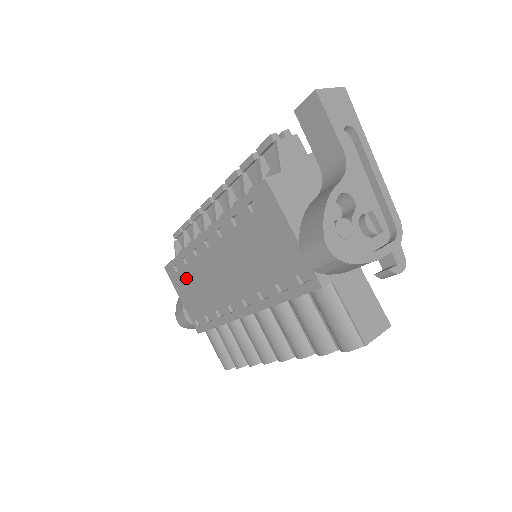
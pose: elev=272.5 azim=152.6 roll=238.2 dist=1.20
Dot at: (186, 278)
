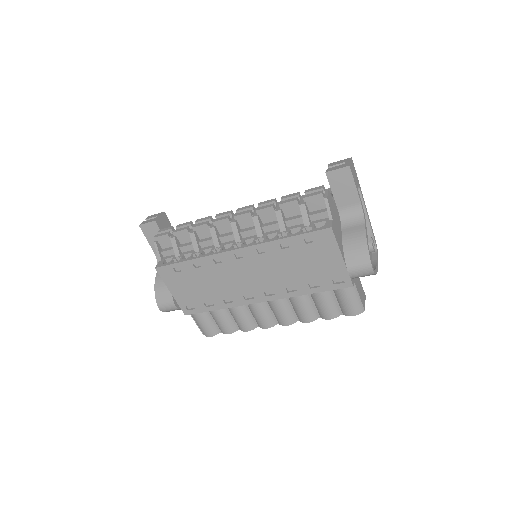
Dot at: (190, 277)
